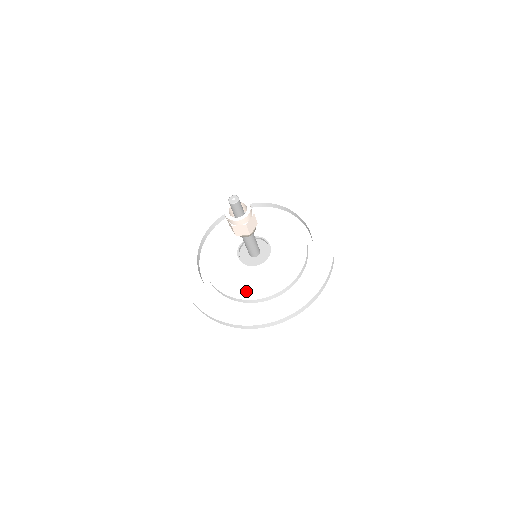
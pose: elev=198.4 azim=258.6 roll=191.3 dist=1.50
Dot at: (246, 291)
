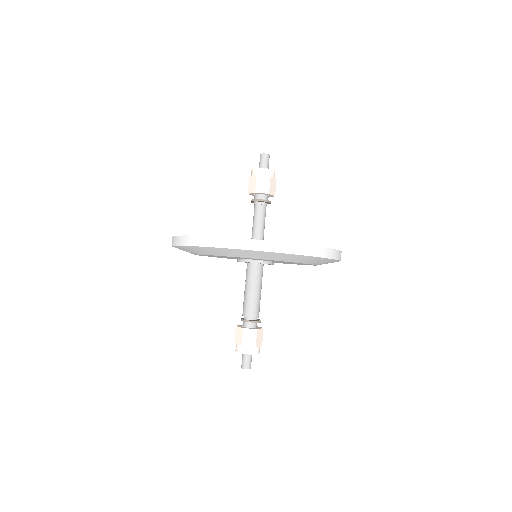
Dot at: occluded
